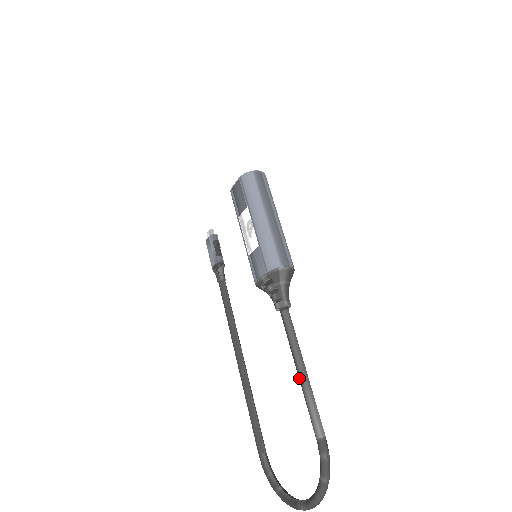
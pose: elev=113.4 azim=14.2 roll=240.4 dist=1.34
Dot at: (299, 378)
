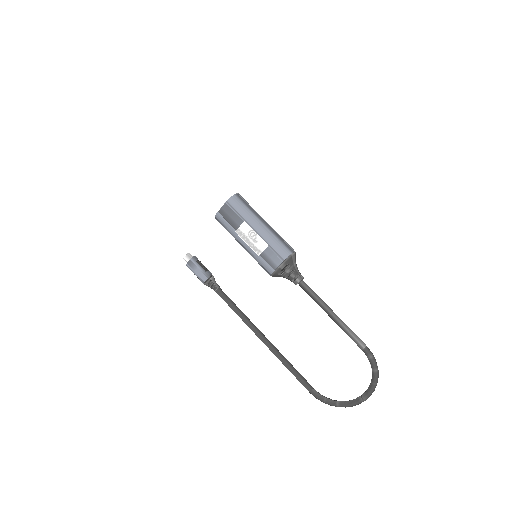
Dot at: (334, 319)
